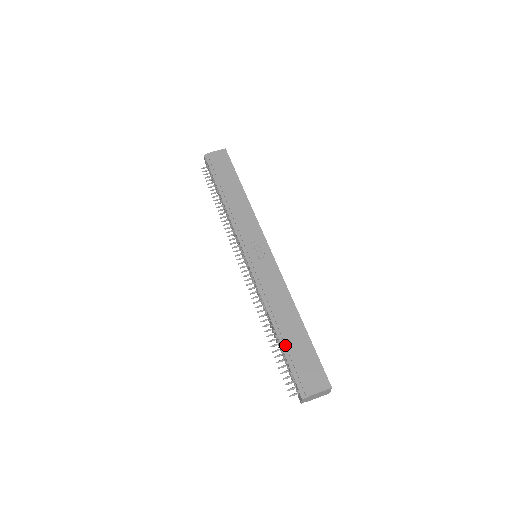
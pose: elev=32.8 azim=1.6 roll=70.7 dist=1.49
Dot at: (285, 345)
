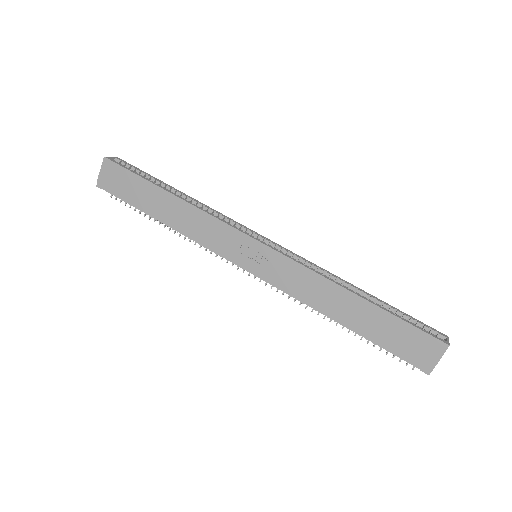
Dot at: (369, 336)
